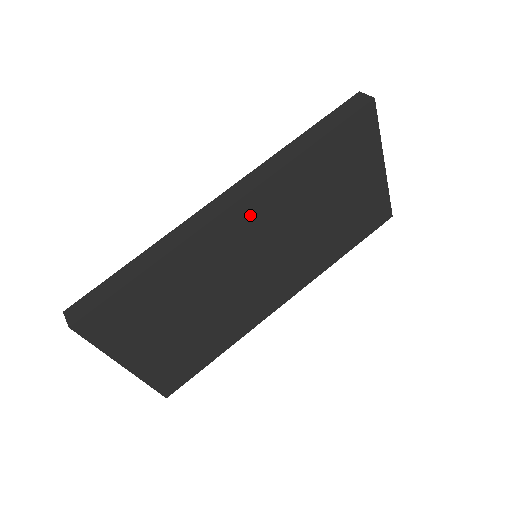
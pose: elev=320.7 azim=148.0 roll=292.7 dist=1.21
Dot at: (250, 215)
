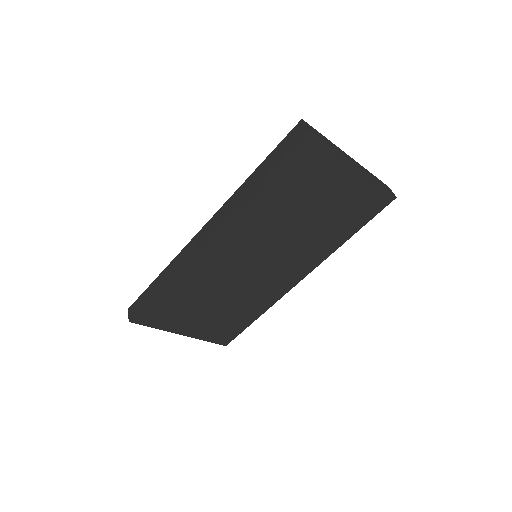
Dot at: (227, 239)
